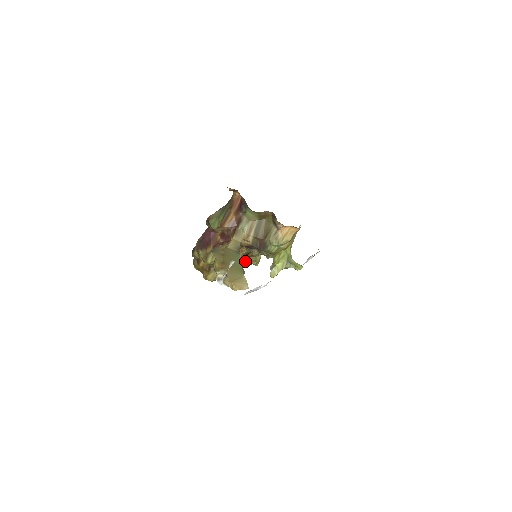
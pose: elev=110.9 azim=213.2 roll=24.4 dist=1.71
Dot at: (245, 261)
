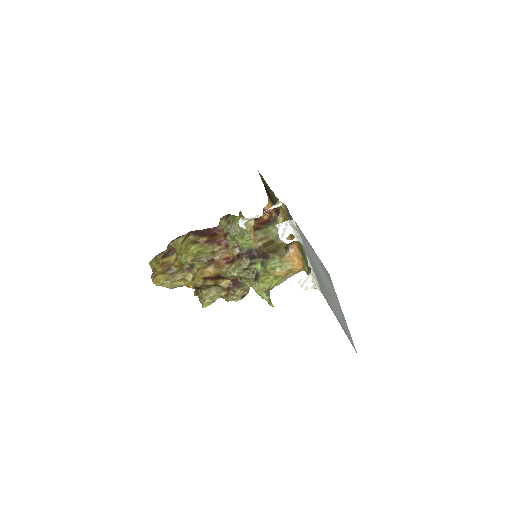
Dot at: (212, 282)
